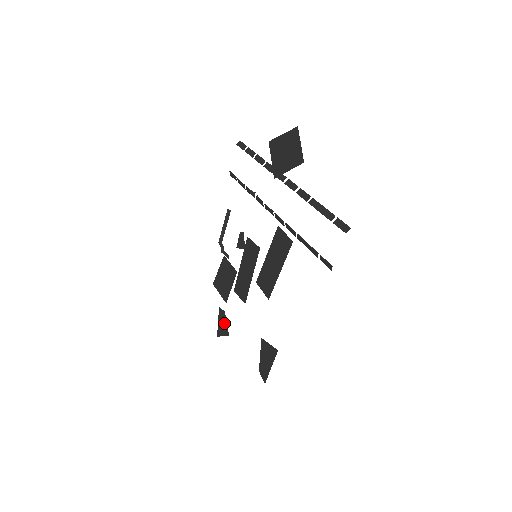
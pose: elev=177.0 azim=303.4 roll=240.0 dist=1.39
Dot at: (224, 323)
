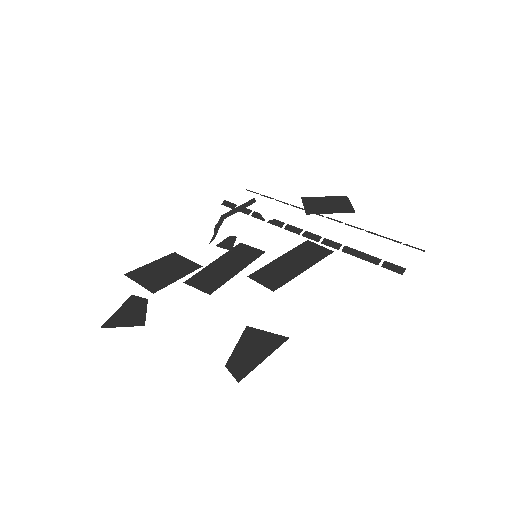
Dot at: (138, 311)
